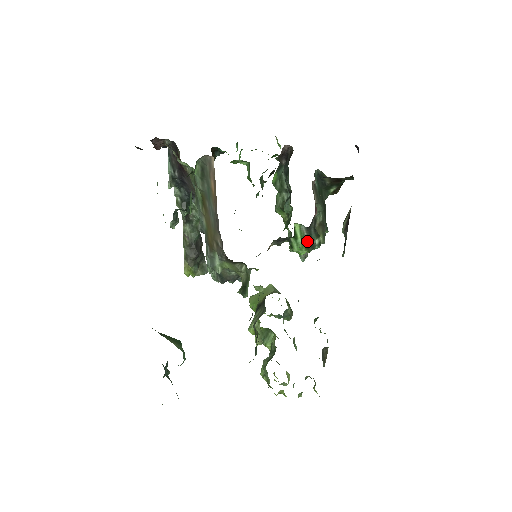
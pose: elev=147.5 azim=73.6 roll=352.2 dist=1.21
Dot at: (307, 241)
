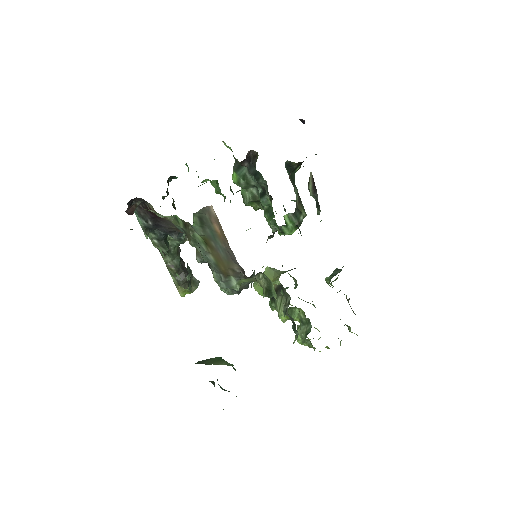
Dot at: (295, 222)
